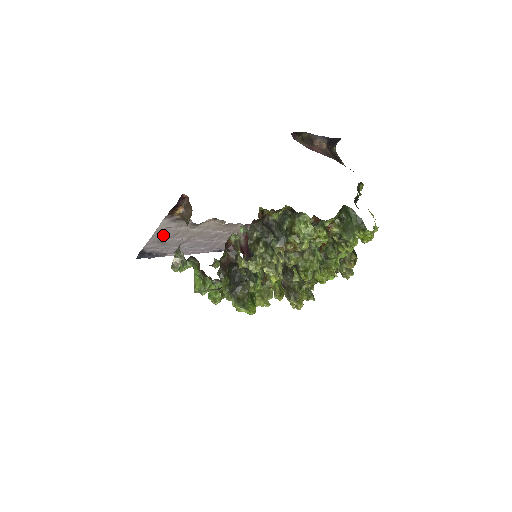
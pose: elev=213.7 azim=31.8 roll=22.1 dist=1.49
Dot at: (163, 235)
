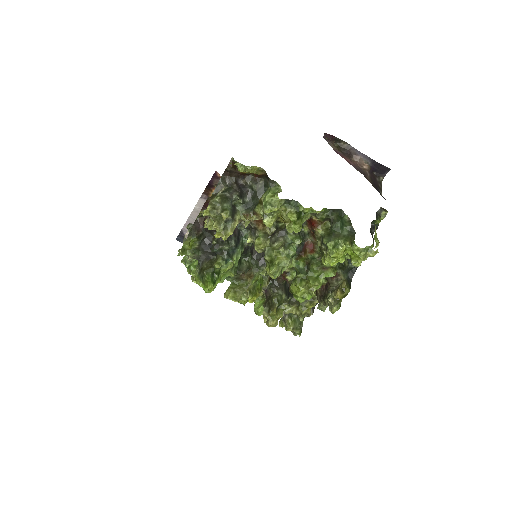
Dot at: occluded
